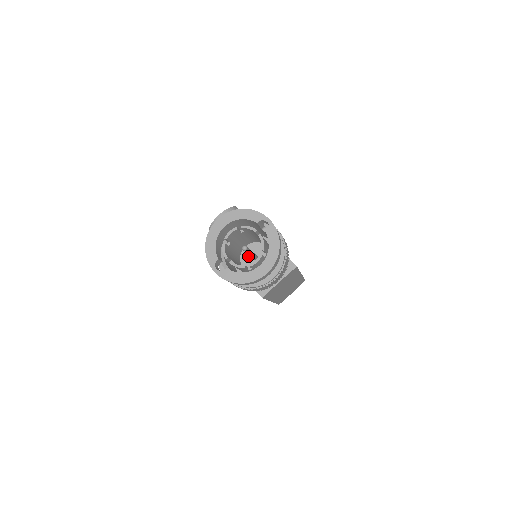
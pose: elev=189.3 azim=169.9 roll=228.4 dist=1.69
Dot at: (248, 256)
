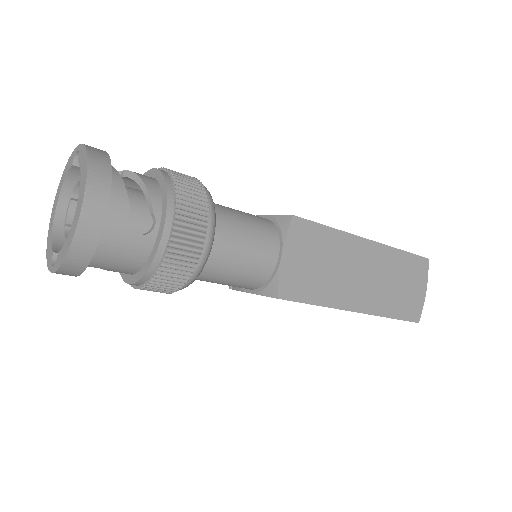
Dot at: occluded
